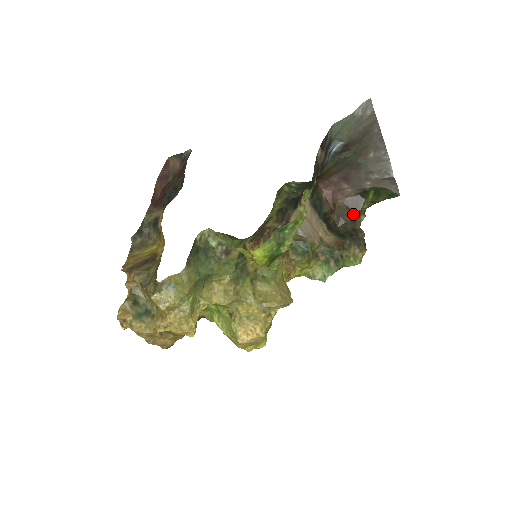
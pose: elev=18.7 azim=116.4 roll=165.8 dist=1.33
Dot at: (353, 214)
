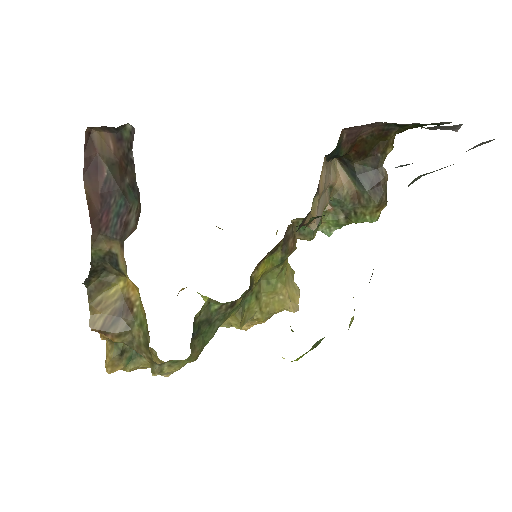
Dot at: (377, 146)
